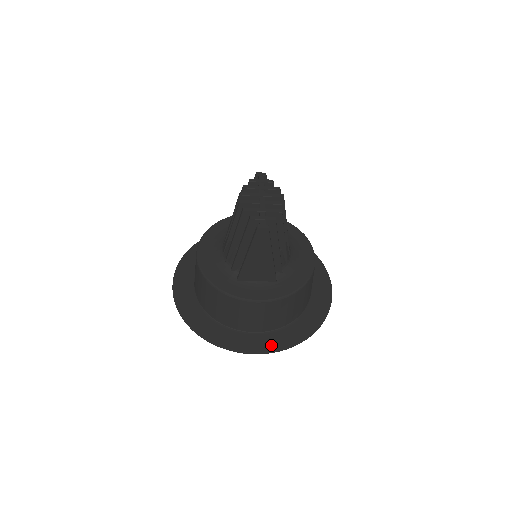
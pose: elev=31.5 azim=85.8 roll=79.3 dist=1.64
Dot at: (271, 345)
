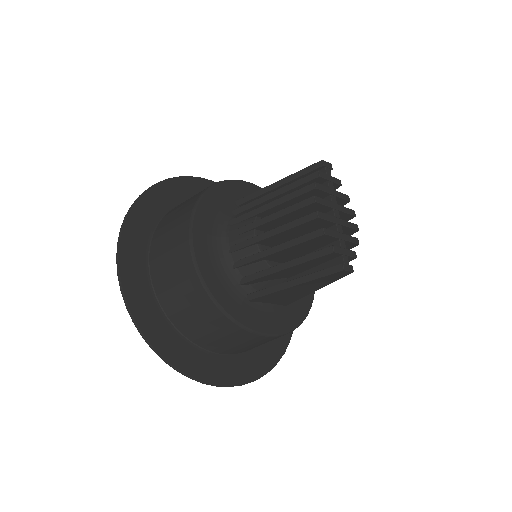
Dot at: (247, 373)
